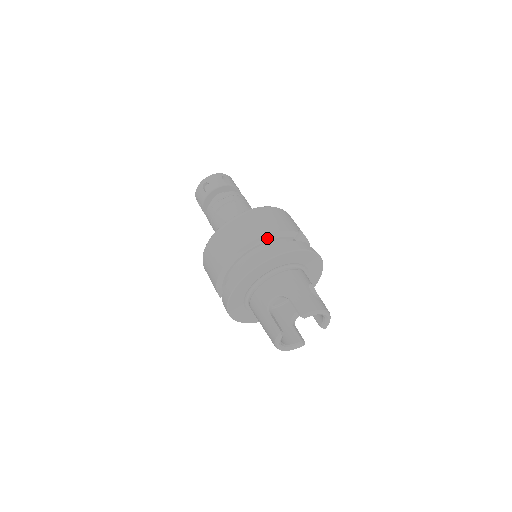
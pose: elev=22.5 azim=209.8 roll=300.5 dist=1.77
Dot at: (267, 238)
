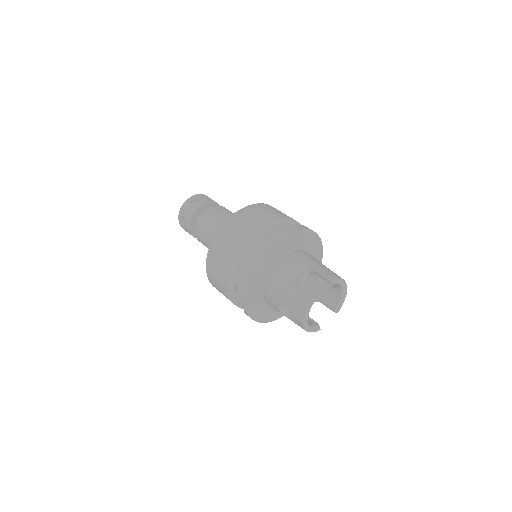
Dot at: (282, 221)
